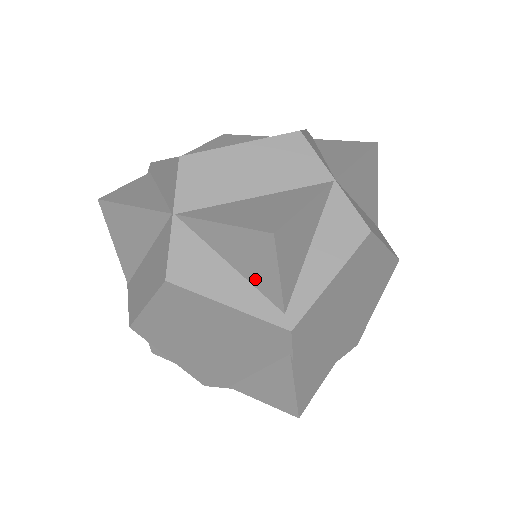
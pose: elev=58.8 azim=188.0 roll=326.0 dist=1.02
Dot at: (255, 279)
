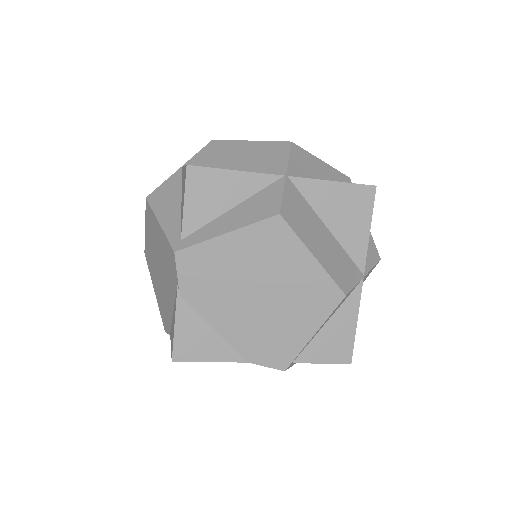
Dot at: occluded
